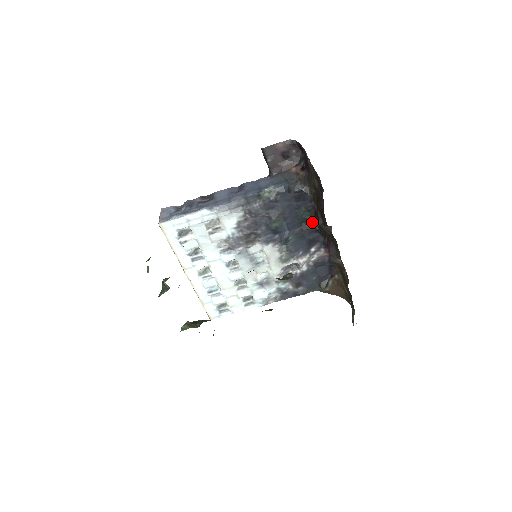
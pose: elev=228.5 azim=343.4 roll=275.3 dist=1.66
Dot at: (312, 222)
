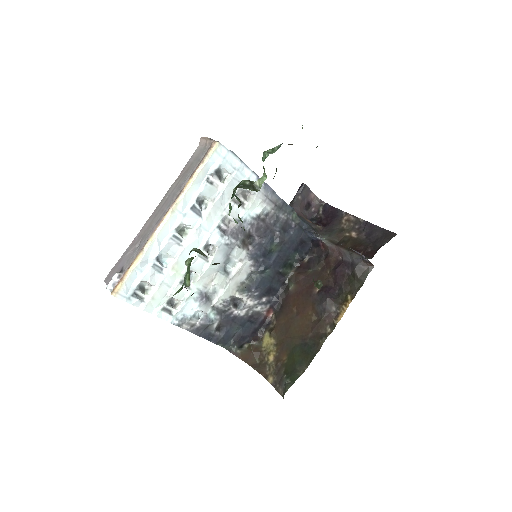
Dot at: (289, 272)
